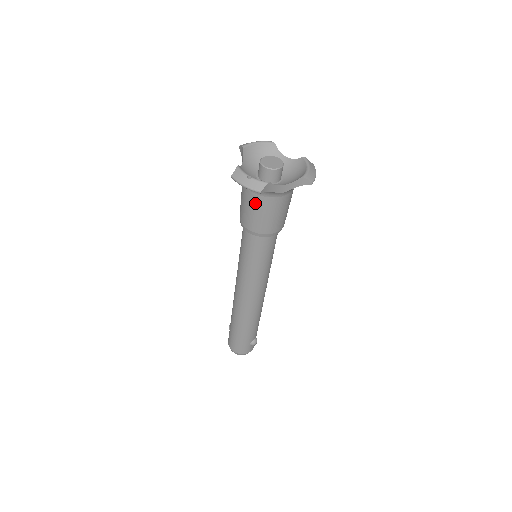
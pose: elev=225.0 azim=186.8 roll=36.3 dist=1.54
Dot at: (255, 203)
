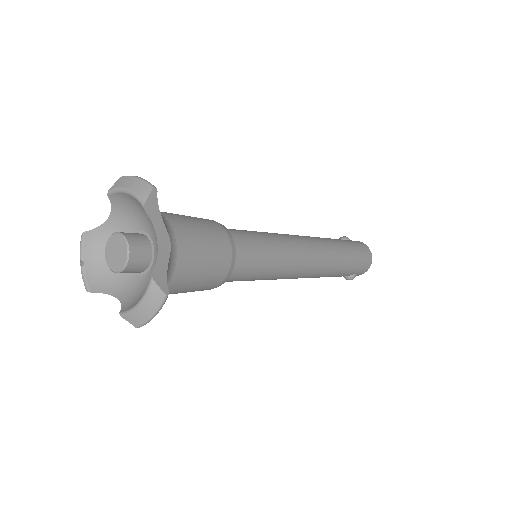
Dot at: occluded
